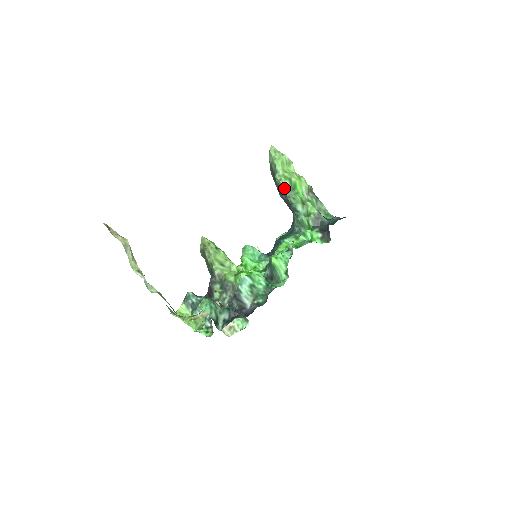
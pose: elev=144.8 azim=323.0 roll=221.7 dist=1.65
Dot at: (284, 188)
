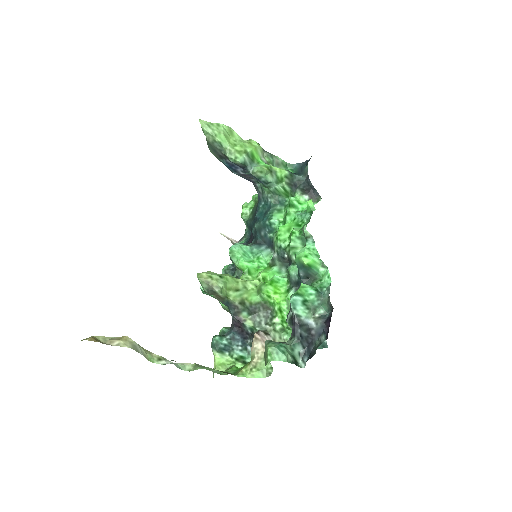
Dot at: (244, 165)
